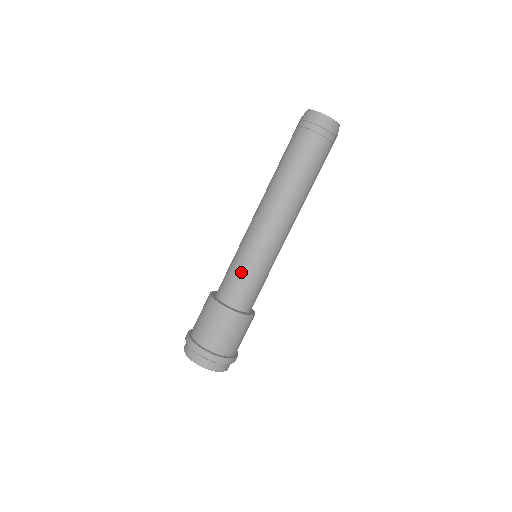
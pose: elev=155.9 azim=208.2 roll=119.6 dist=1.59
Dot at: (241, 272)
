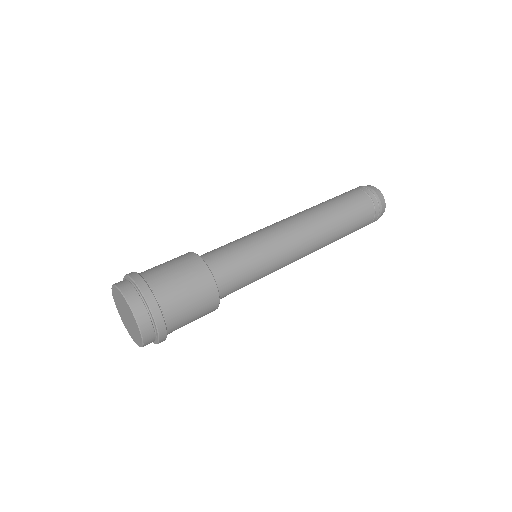
Dot at: (238, 245)
